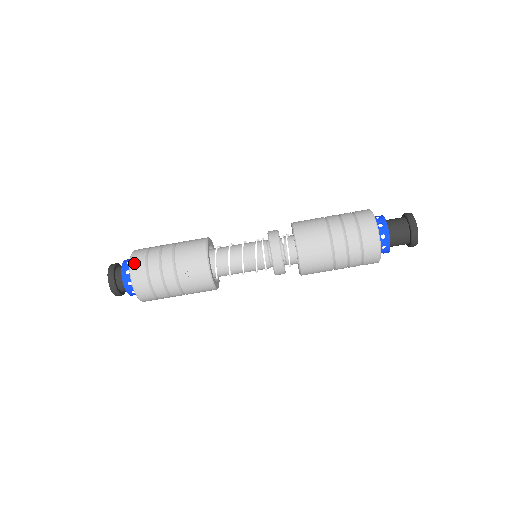
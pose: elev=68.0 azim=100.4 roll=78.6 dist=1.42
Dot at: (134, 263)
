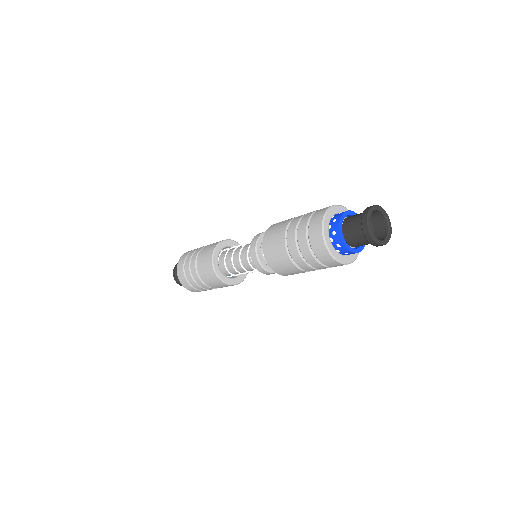
Dot at: occluded
